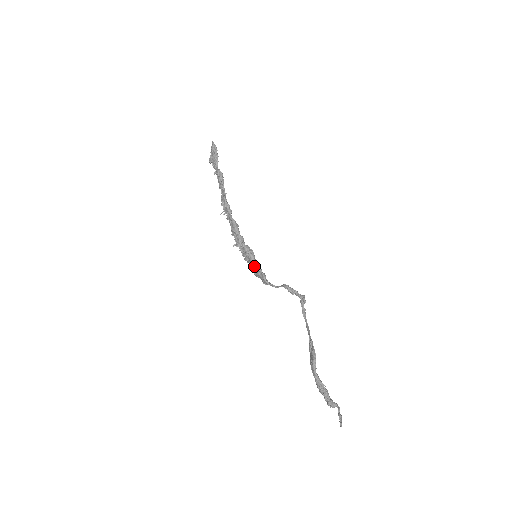
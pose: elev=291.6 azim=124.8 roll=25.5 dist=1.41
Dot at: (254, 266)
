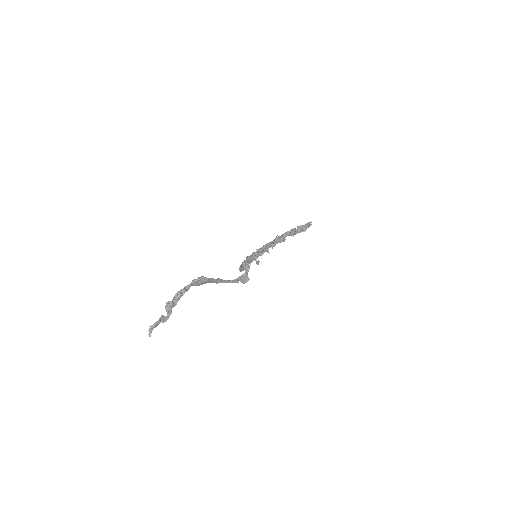
Dot at: occluded
